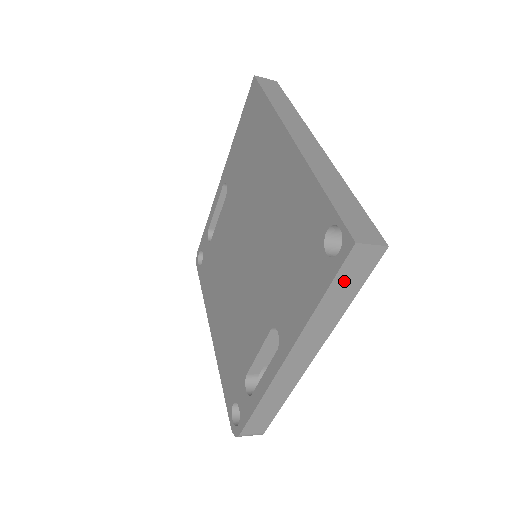
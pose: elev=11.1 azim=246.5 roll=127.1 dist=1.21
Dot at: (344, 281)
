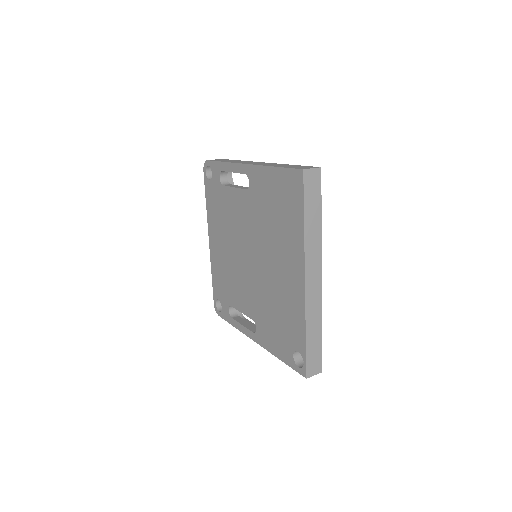
Dot at: occluded
